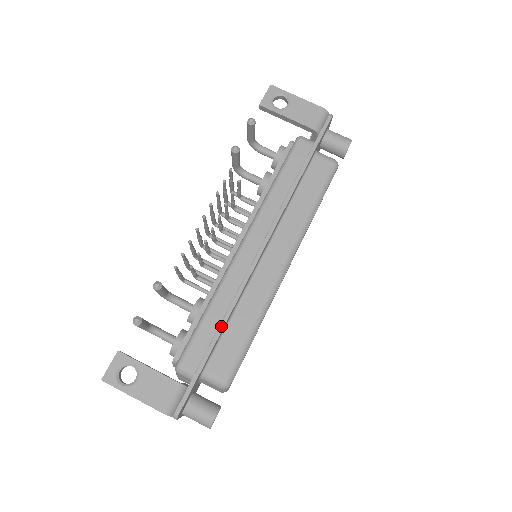
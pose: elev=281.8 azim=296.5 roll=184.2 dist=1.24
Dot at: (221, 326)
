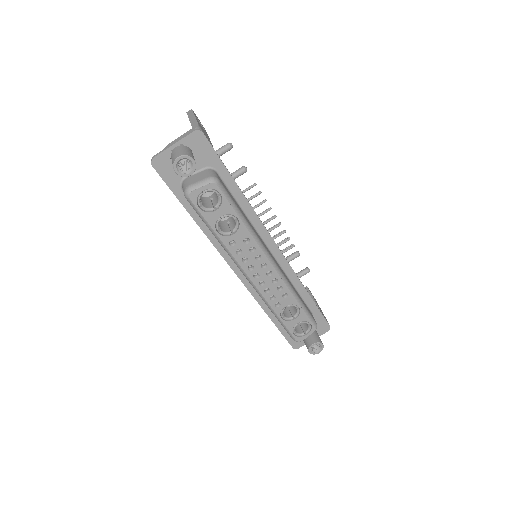
Dot at: occluded
